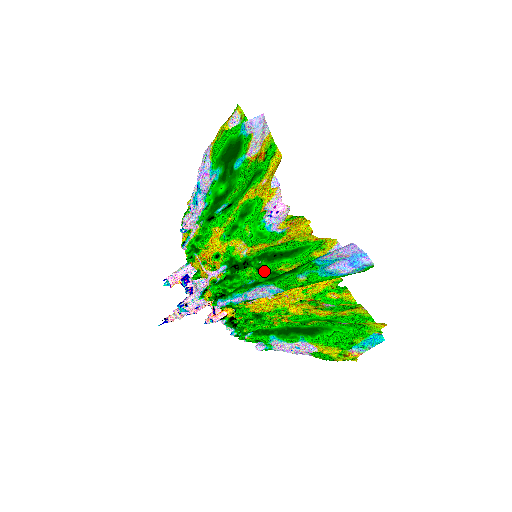
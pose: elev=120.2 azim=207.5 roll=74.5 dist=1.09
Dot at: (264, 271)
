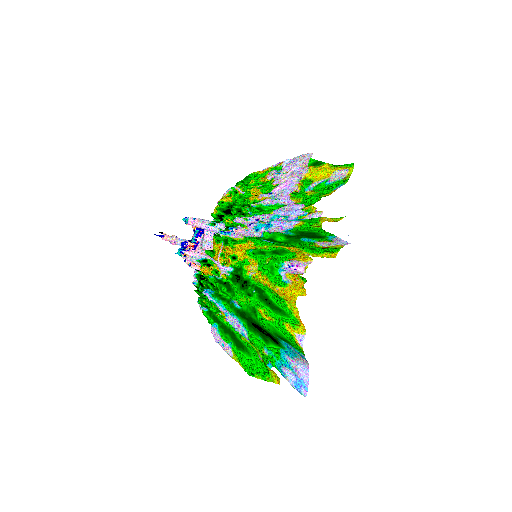
Dot at: (251, 301)
